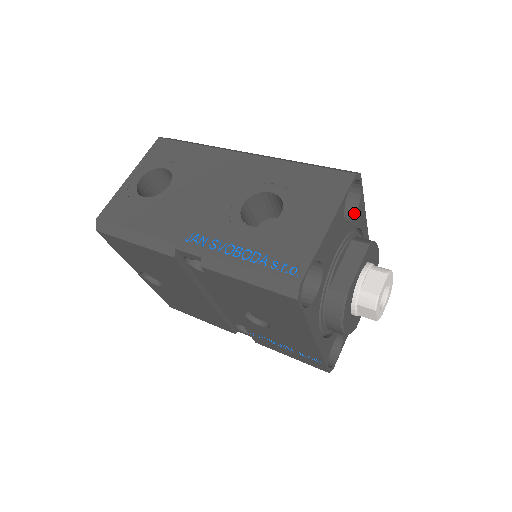
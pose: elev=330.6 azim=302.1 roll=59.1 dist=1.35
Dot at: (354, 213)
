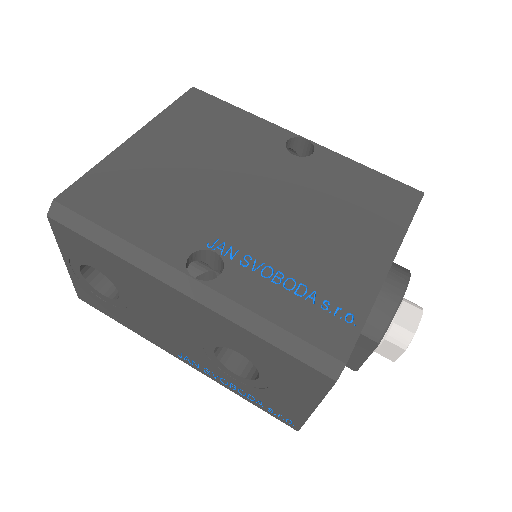
Dot at: occluded
